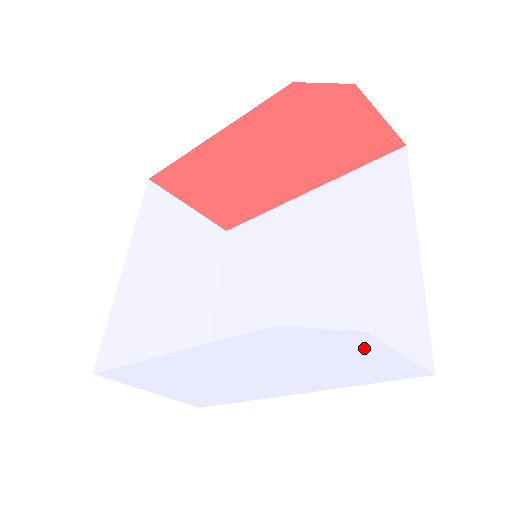
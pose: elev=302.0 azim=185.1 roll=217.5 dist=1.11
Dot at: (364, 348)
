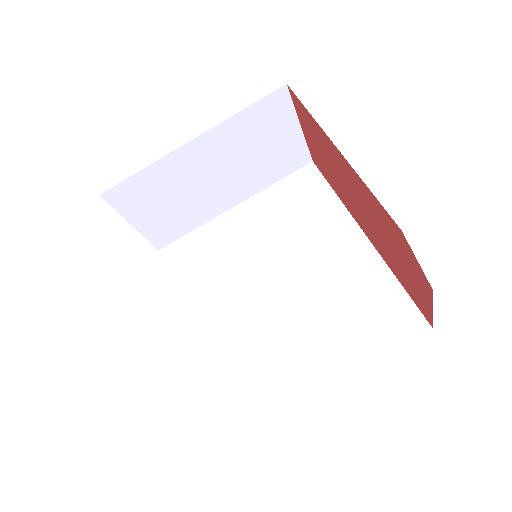
Dot at: occluded
